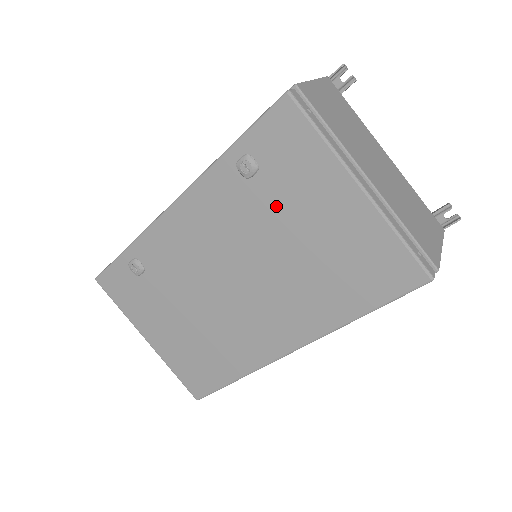
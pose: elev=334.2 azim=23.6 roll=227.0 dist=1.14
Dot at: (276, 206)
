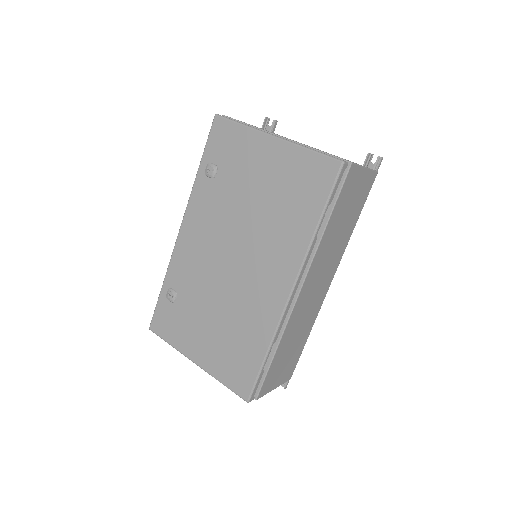
Dot at: (235, 183)
